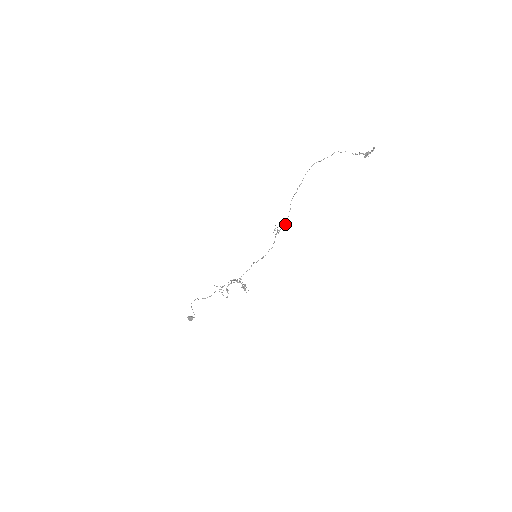
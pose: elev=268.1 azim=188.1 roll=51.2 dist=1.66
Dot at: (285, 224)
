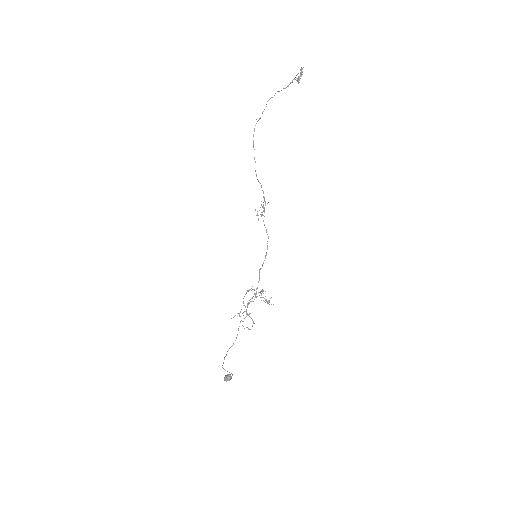
Dot at: (264, 200)
